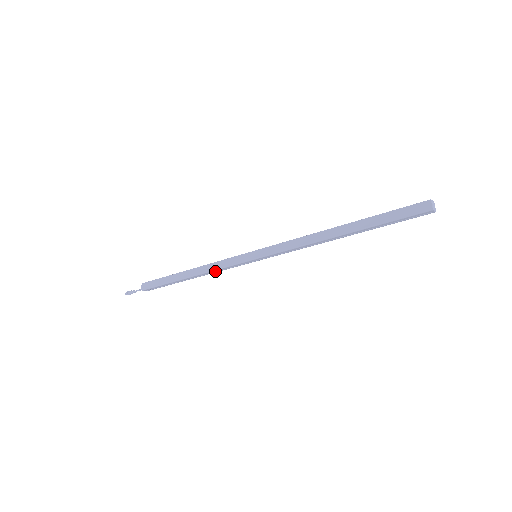
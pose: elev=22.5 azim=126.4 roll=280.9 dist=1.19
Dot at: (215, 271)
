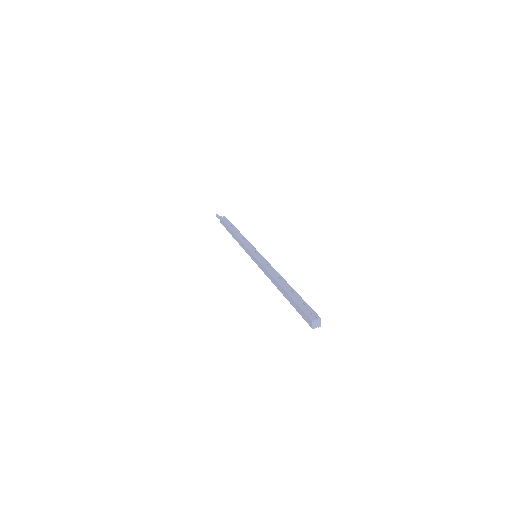
Dot at: occluded
